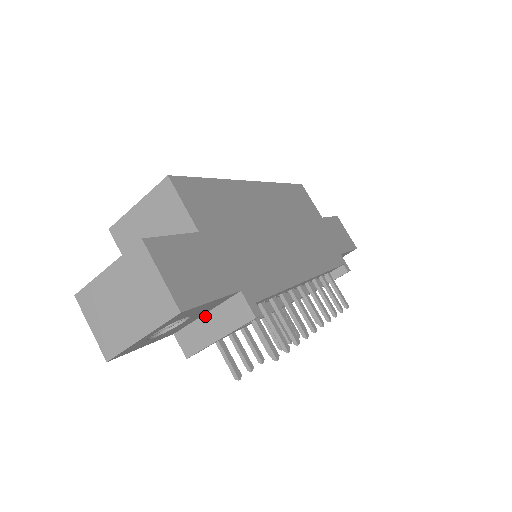
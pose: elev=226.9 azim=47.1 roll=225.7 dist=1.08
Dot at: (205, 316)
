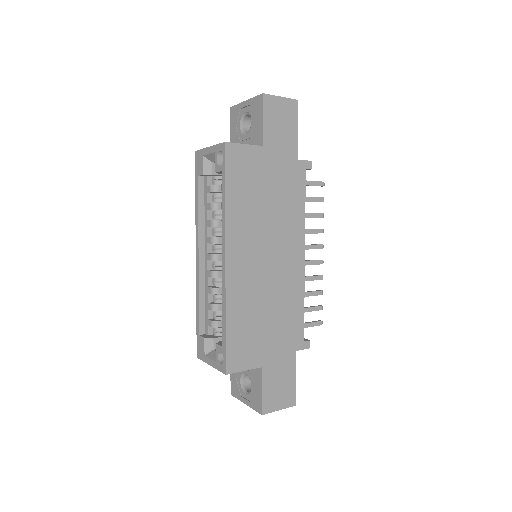
Dot at: occluded
